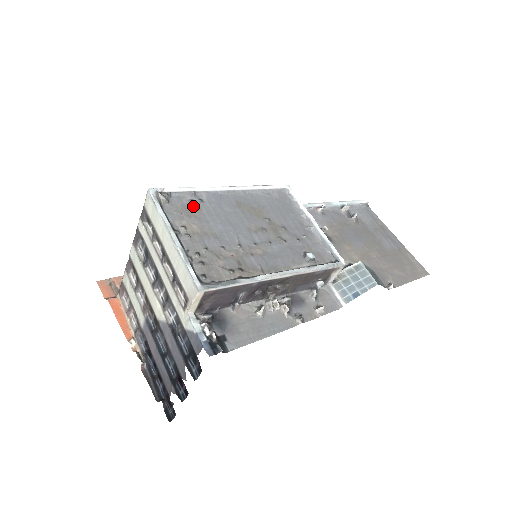
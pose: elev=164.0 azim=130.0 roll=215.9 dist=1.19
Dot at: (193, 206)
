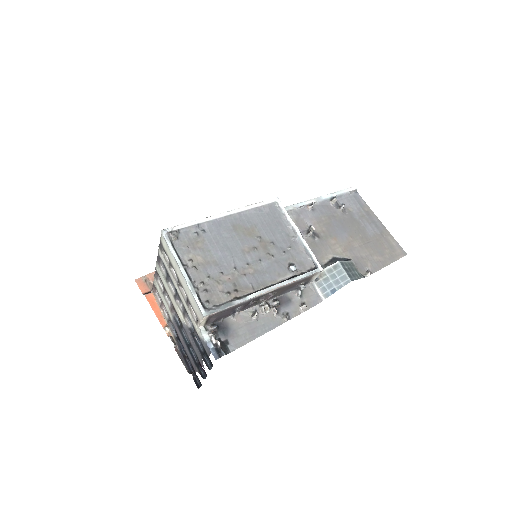
Dot at: (197, 238)
